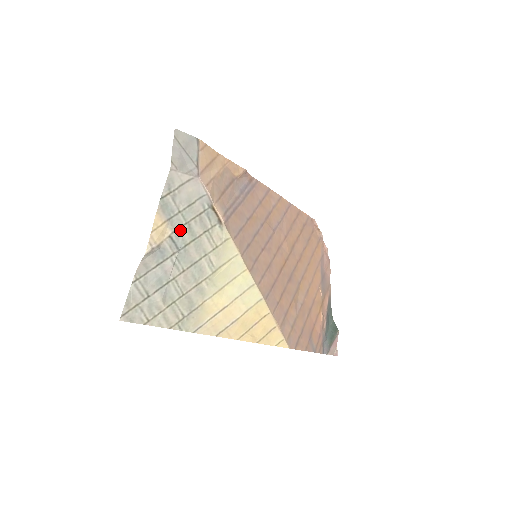
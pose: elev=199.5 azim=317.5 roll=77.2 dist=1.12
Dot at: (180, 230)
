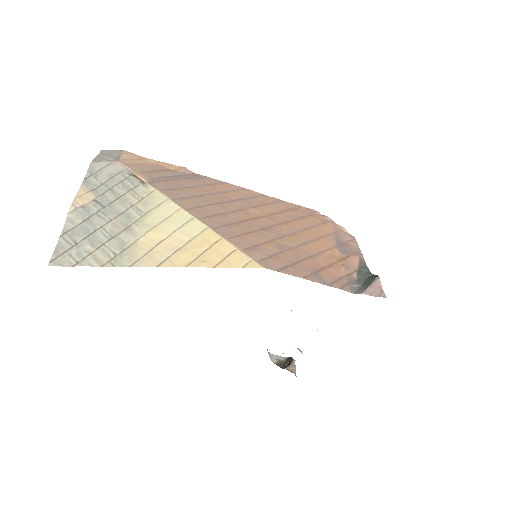
Dot at: (104, 195)
